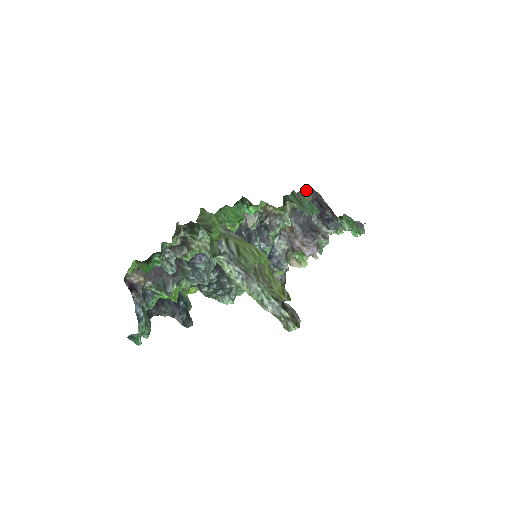
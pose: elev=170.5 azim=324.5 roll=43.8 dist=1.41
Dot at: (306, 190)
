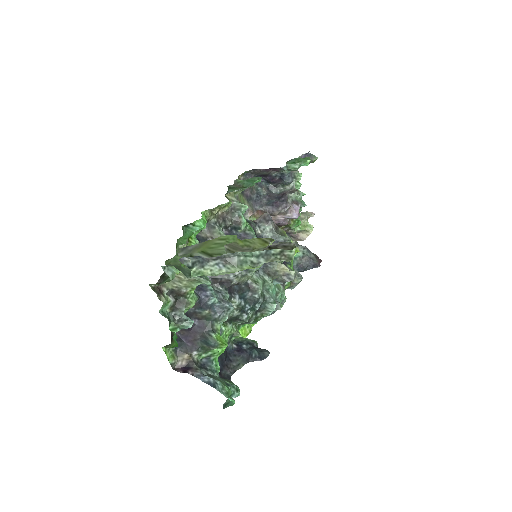
Dot at: (240, 178)
